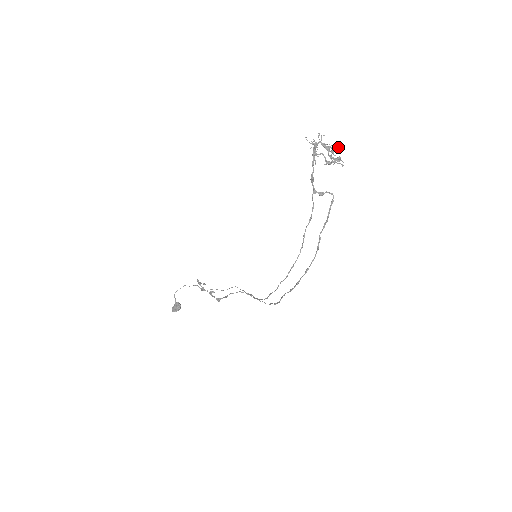
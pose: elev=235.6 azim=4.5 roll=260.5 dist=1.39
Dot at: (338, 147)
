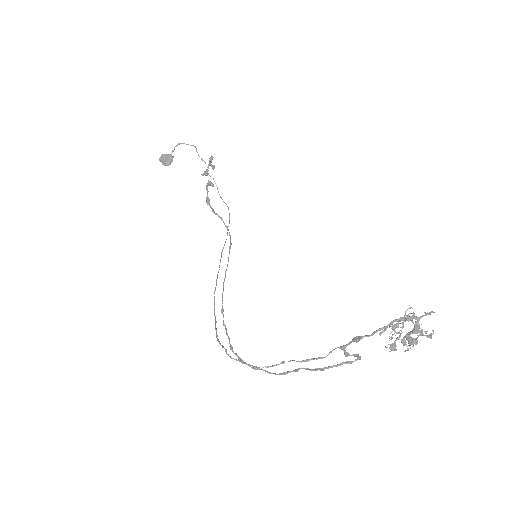
Dot at: (429, 336)
